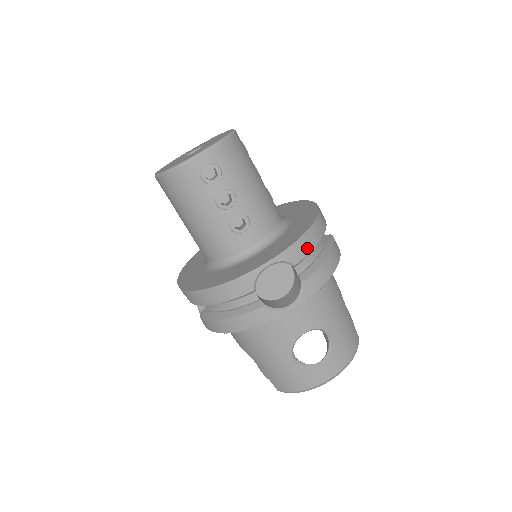
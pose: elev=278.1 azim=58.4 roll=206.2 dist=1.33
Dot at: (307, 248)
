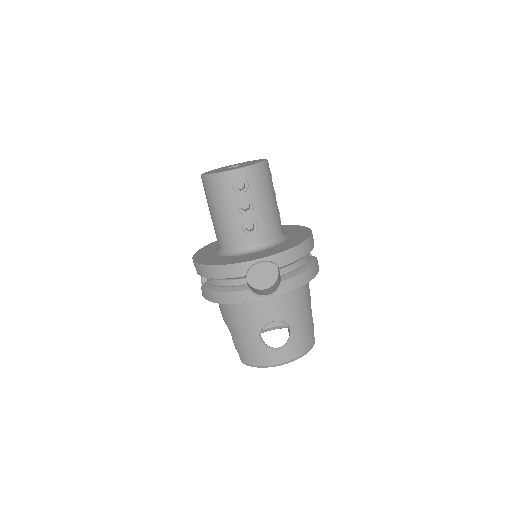
Dot at: (292, 258)
